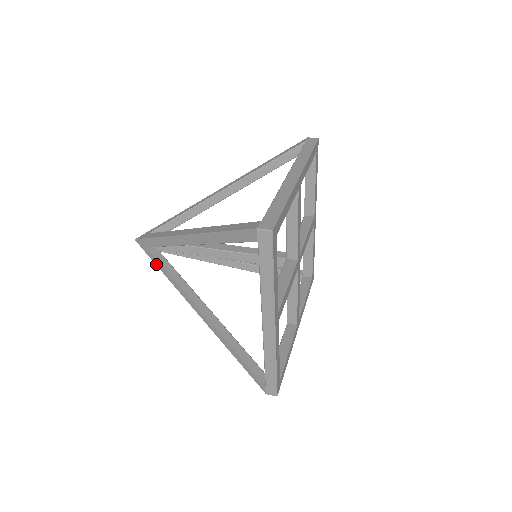
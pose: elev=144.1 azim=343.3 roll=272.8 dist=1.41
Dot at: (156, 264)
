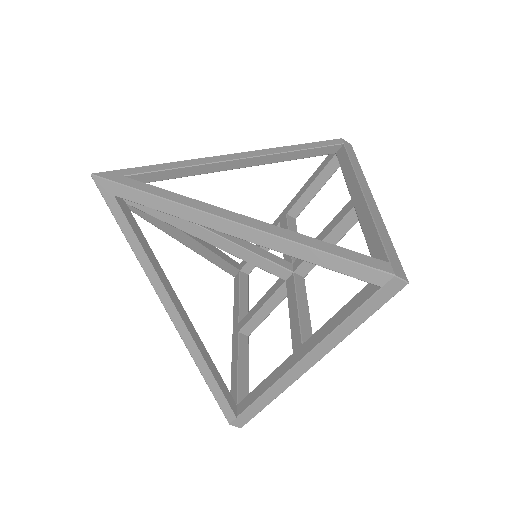
Dot at: (120, 224)
